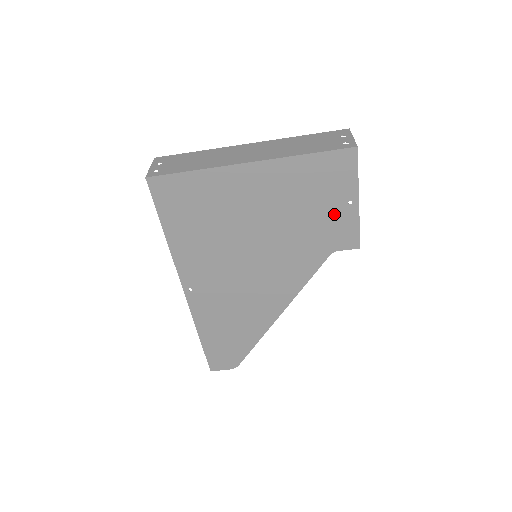
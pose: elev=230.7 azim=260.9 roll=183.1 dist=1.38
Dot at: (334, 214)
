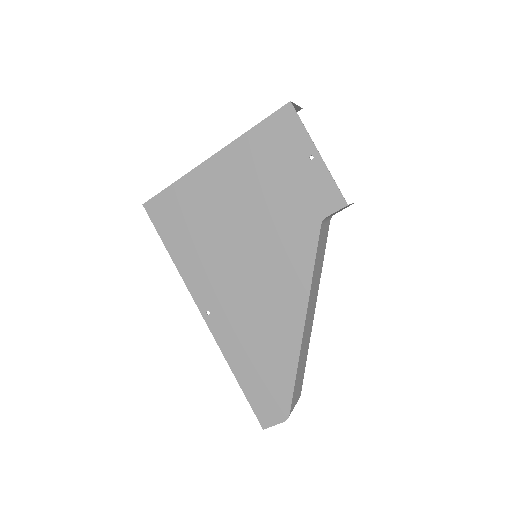
Dot at: (302, 176)
